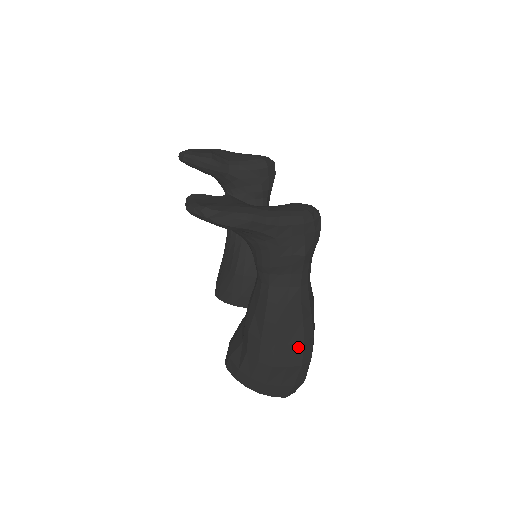
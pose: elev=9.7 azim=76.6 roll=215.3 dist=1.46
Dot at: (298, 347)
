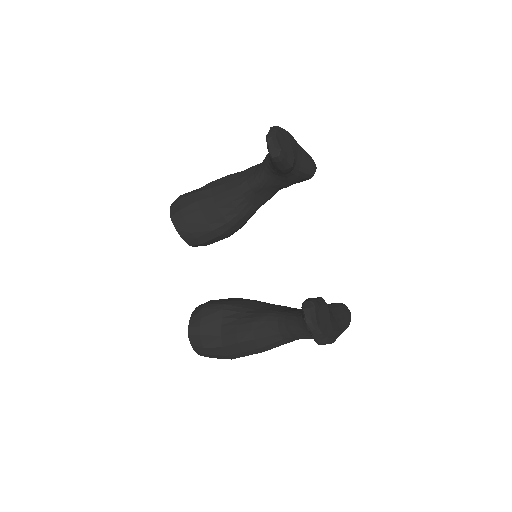
Dot at: occluded
